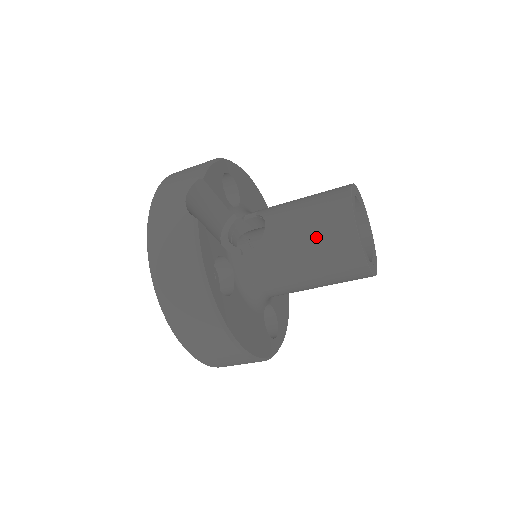
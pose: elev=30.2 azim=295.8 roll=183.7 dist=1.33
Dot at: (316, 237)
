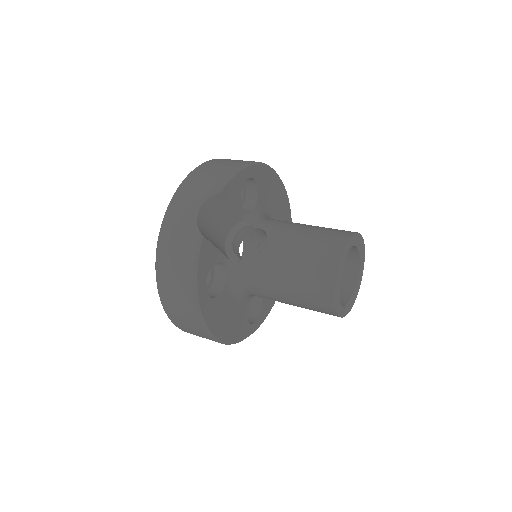
Dot at: (301, 276)
